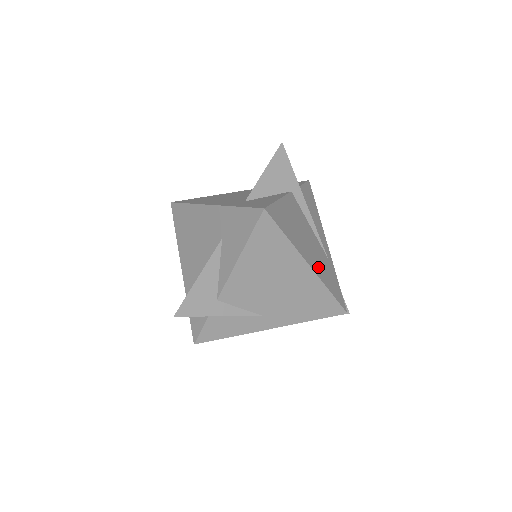
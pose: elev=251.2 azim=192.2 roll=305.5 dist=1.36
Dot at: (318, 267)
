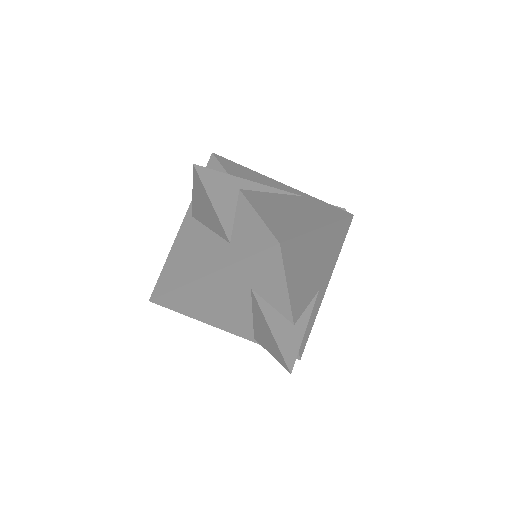
Dot at: (319, 217)
